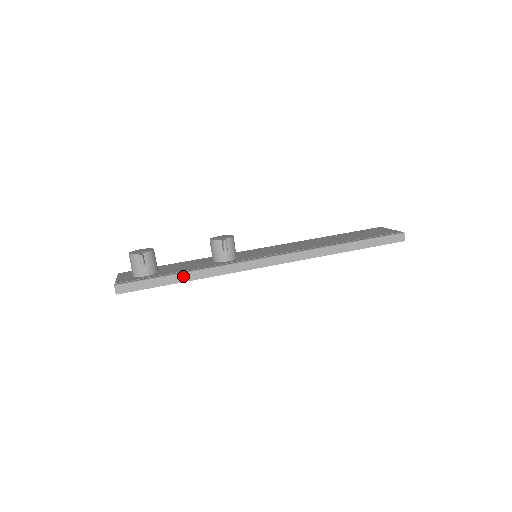
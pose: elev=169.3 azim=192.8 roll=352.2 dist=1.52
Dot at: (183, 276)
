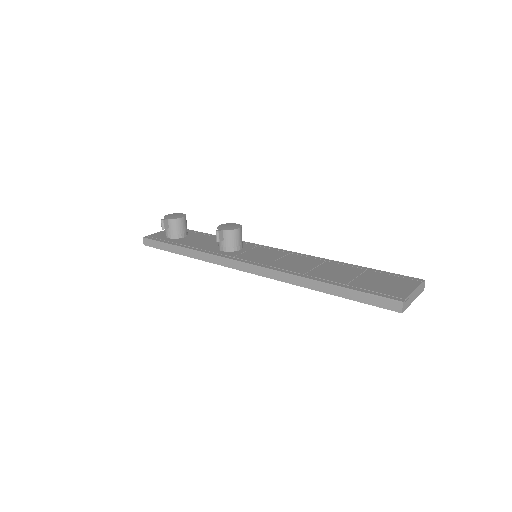
Dot at: (182, 250)
